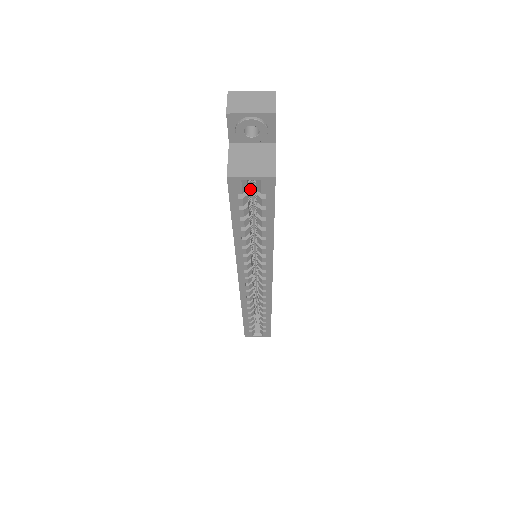
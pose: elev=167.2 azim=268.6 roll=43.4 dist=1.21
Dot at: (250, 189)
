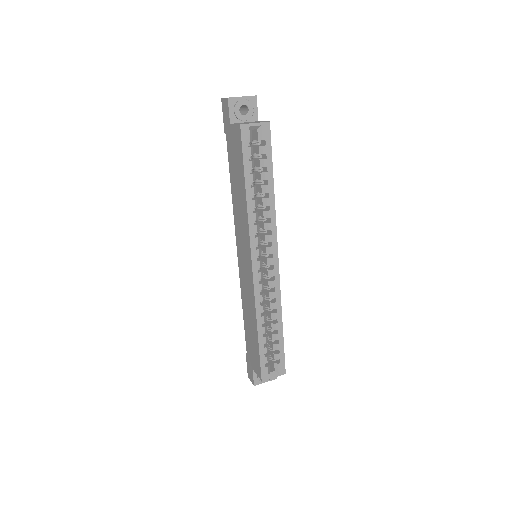
Dot at: occluded
